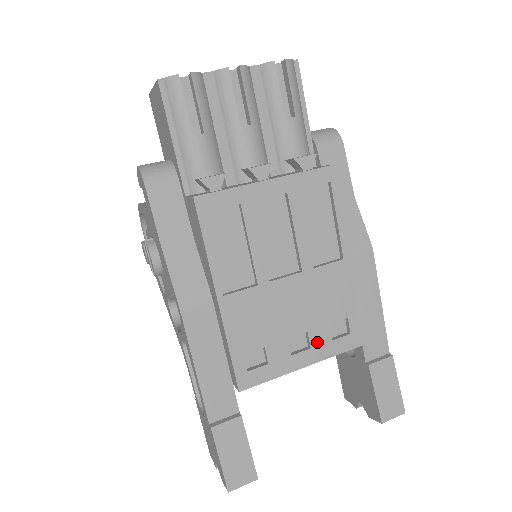
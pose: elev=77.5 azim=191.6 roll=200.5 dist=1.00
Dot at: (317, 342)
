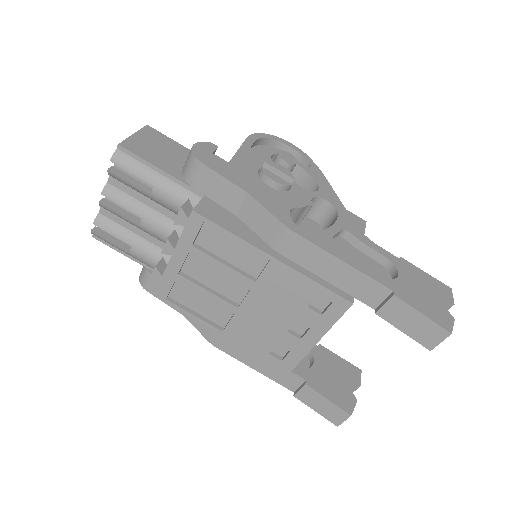
Dot at: (311, 322)
